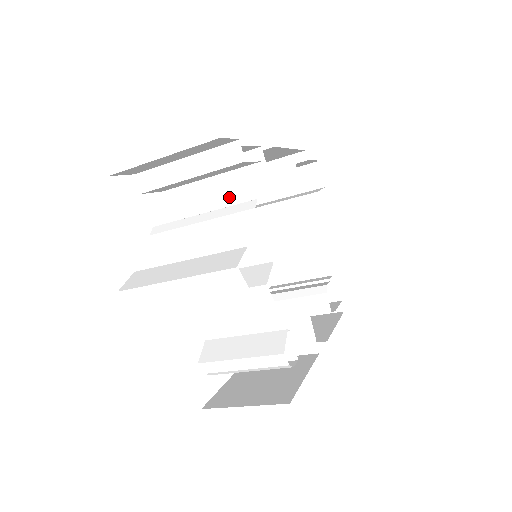
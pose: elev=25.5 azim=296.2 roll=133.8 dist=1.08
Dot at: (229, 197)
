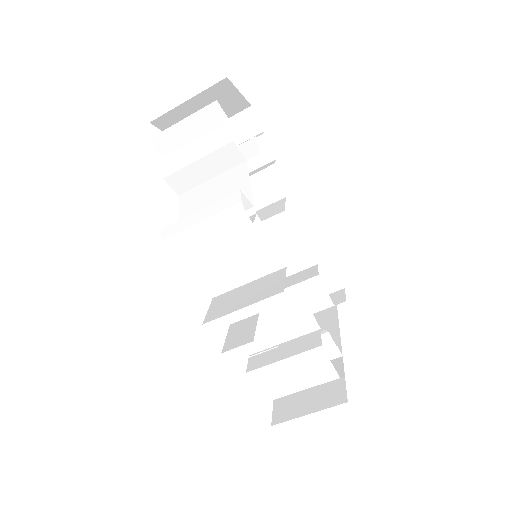
Dot at: occluded
